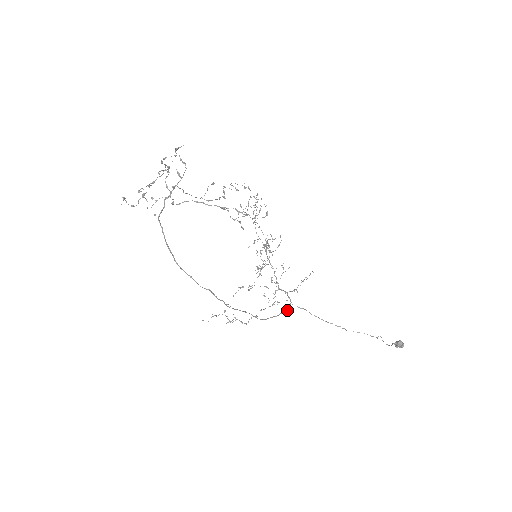
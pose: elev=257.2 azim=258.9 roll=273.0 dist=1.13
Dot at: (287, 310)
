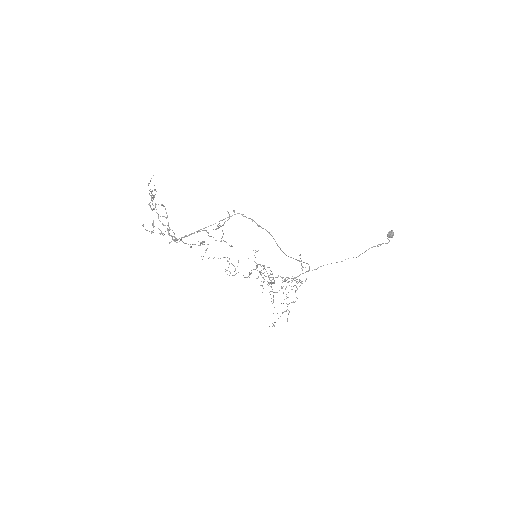
Dot at: occluded
